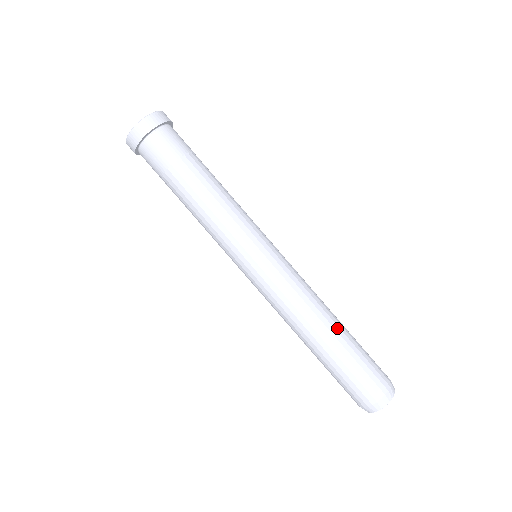
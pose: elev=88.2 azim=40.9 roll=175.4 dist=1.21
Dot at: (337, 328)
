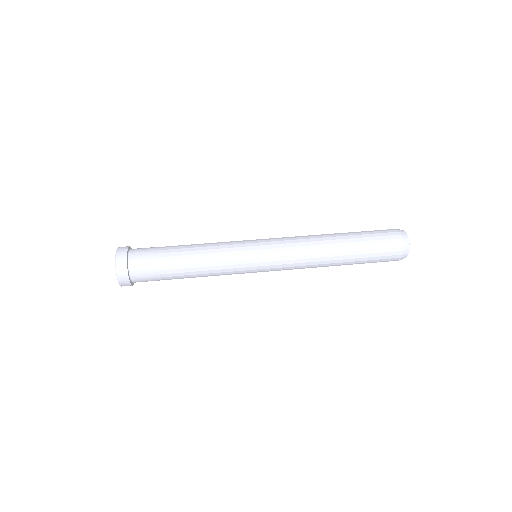
Dot at: (337, 234)
